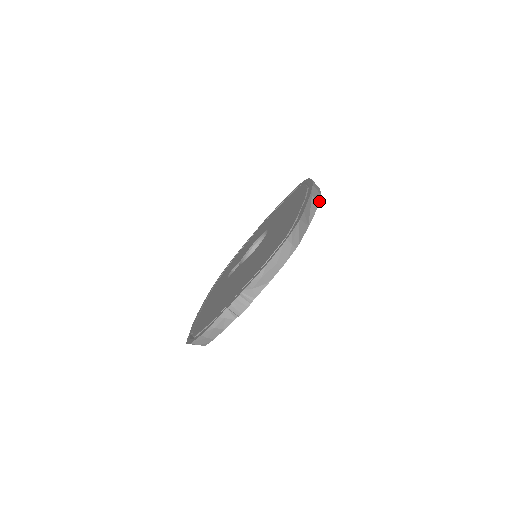
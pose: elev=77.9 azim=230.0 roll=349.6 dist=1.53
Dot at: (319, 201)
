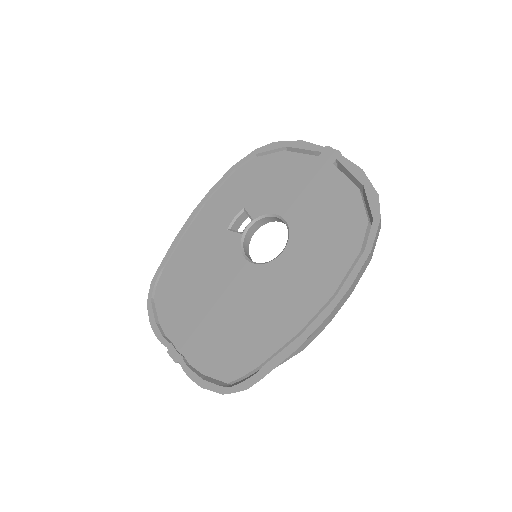
Dot at: occluded
